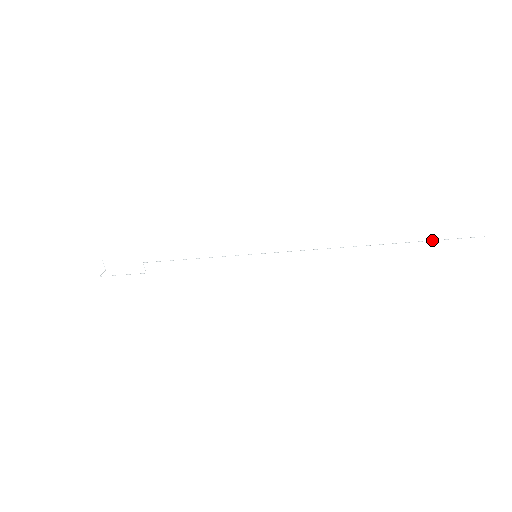
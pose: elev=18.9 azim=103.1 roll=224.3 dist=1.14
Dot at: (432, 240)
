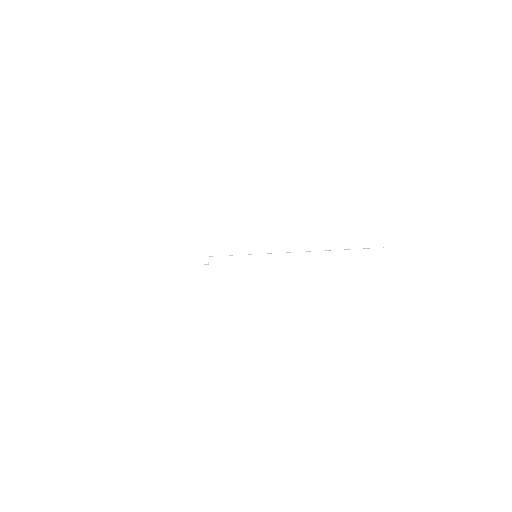
Dot at: (349, 249)
